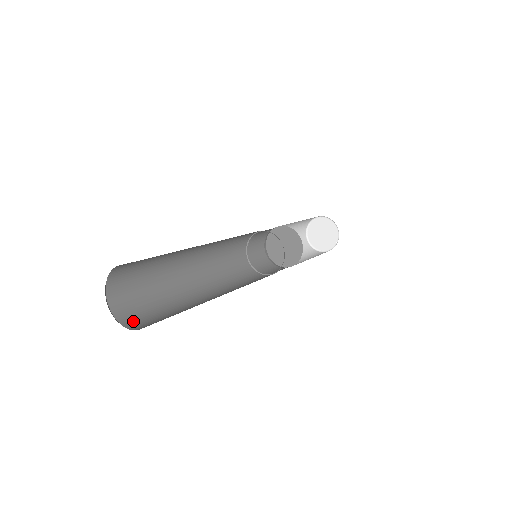
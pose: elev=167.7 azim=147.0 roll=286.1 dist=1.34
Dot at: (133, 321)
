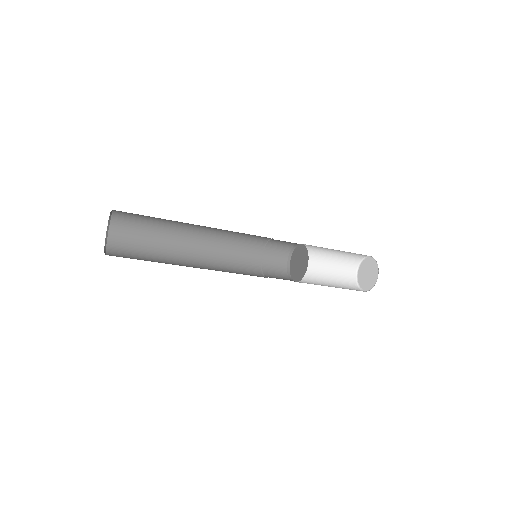
Dot at: occluded
